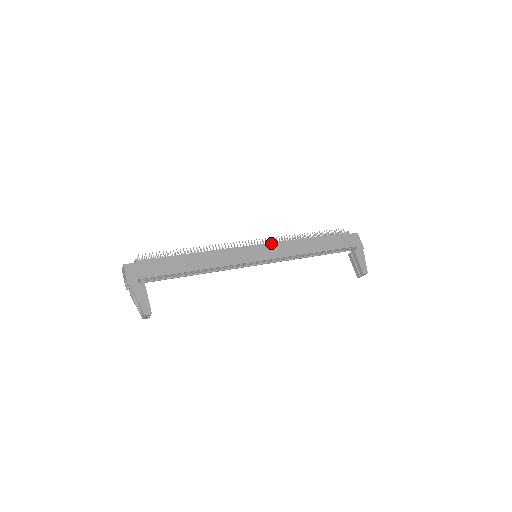
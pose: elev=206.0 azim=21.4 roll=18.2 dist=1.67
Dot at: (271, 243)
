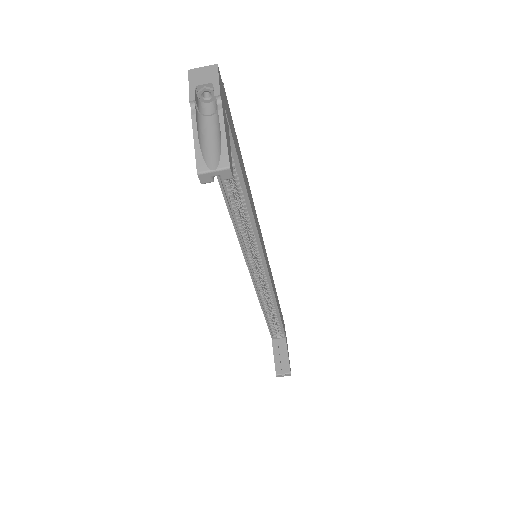
Dot at: (267, 257)
